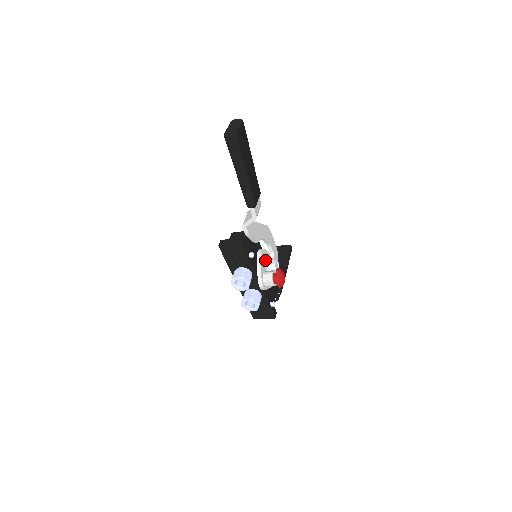
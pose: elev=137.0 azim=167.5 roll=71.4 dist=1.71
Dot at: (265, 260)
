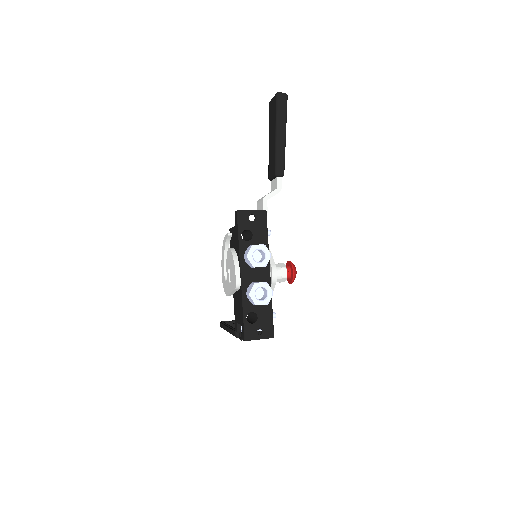
Dot at: occluded
